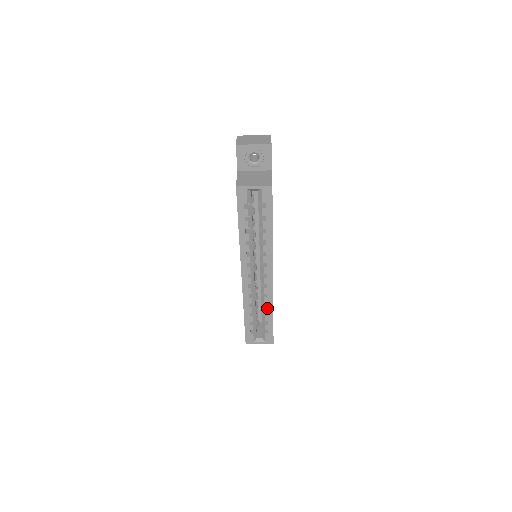
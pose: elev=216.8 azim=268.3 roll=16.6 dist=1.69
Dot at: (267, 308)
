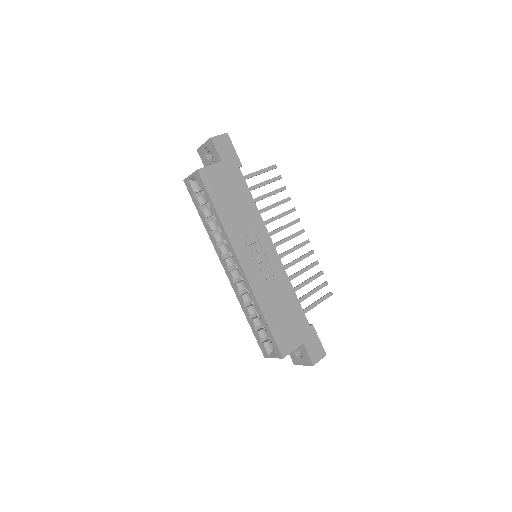
Dot at: (256, 308)
